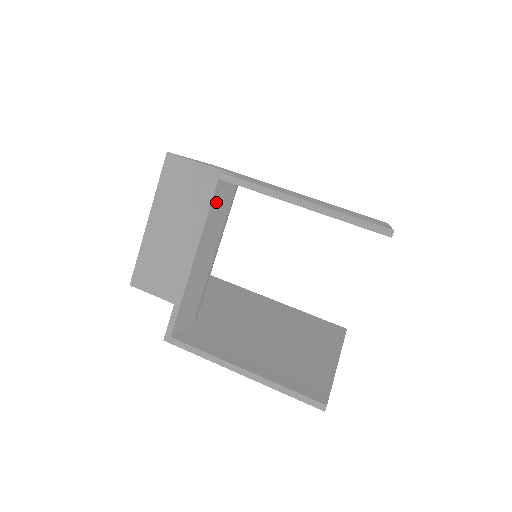
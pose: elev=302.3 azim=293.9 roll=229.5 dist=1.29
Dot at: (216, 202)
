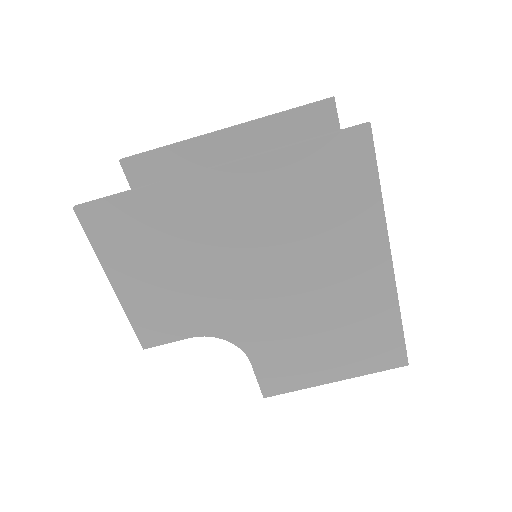
Dot at: occluded
